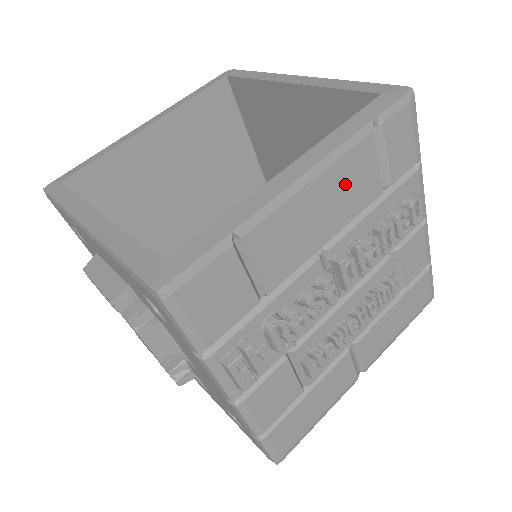
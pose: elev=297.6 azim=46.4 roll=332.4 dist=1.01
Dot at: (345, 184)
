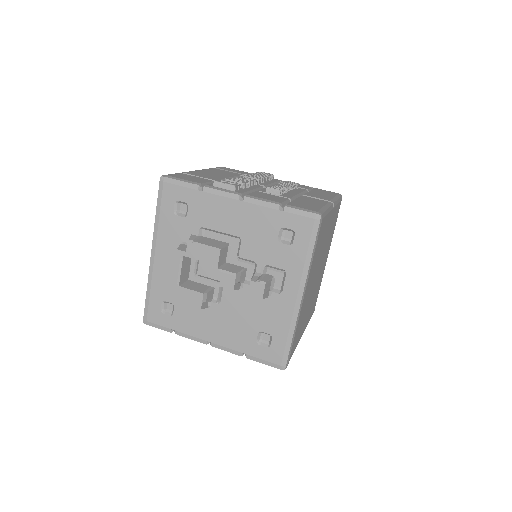
Dot at: (218, 172)
